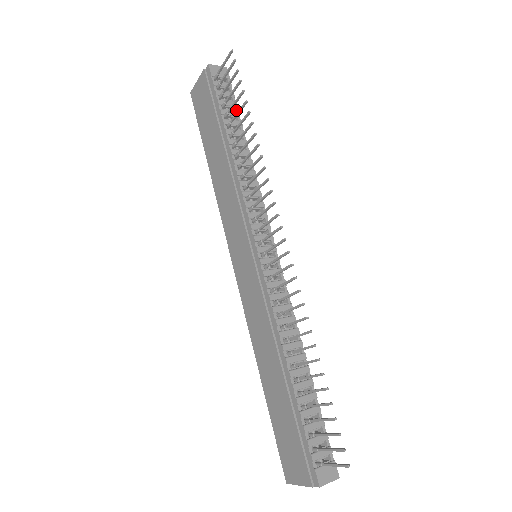
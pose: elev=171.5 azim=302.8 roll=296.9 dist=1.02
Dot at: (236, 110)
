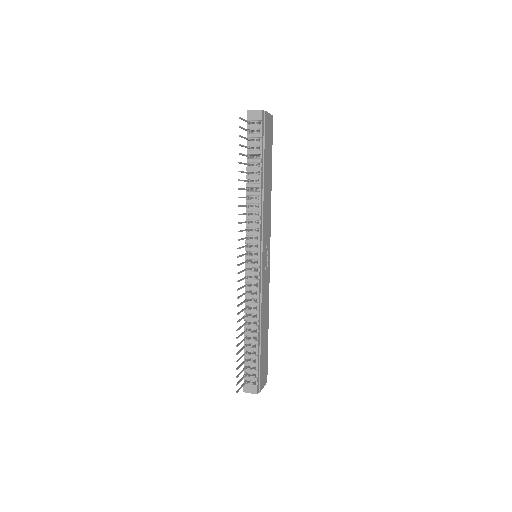
Dot at: (260, 149)
